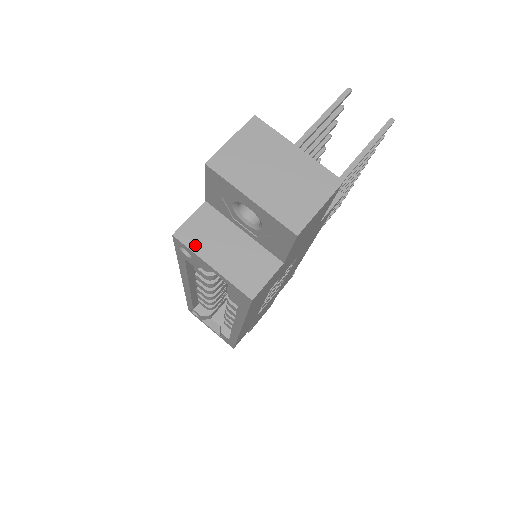
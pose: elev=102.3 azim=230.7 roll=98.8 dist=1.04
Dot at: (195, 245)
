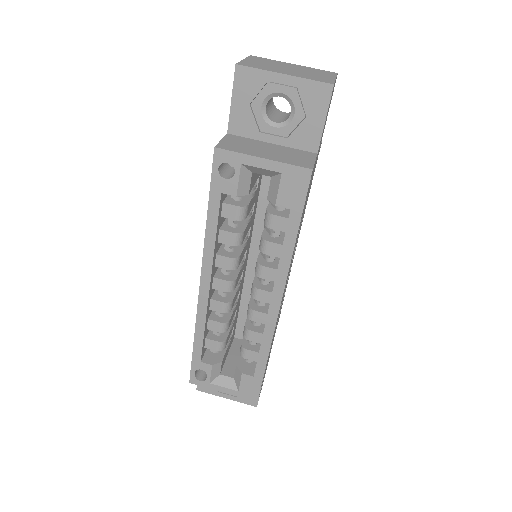
Dot at: (239, 150)
